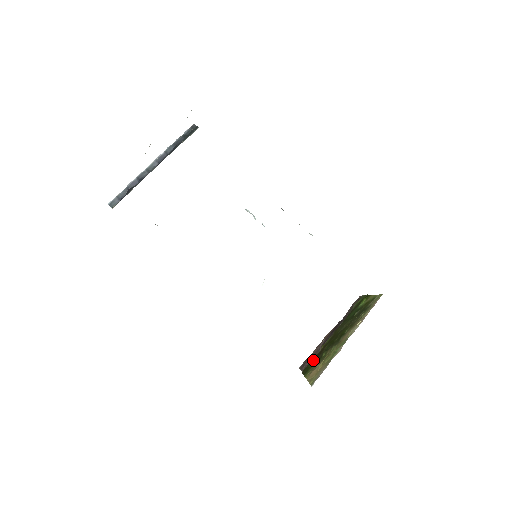
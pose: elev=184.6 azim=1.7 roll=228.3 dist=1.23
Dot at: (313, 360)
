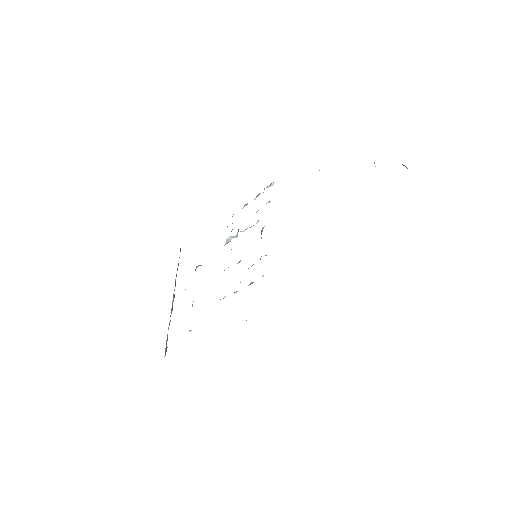
Dot at: occluded
